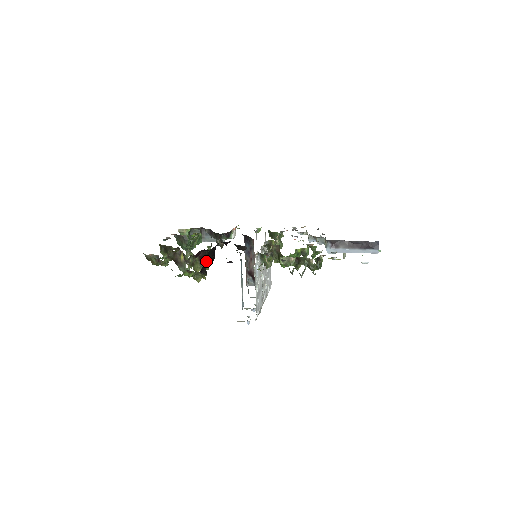
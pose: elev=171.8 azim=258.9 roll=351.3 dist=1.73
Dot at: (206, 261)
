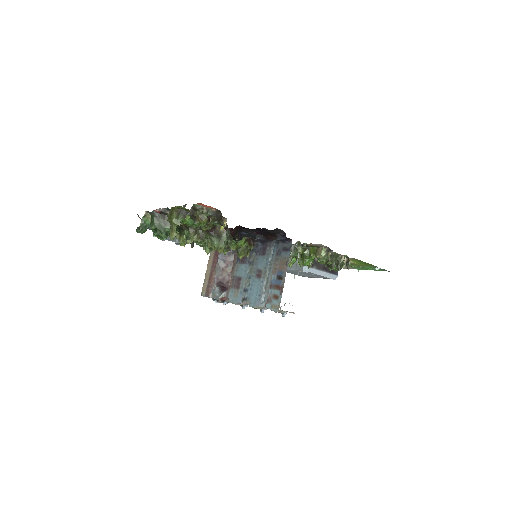
Dot at: occluded
